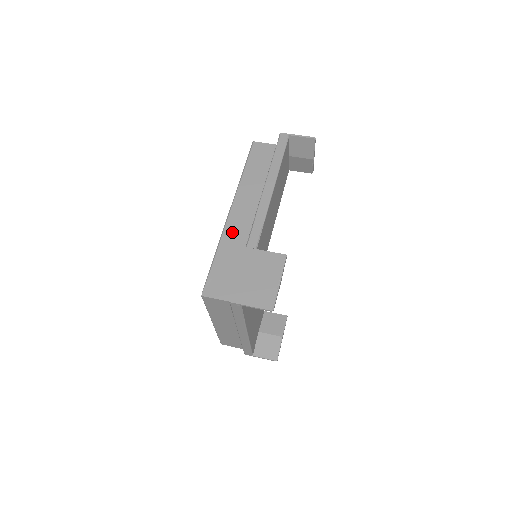
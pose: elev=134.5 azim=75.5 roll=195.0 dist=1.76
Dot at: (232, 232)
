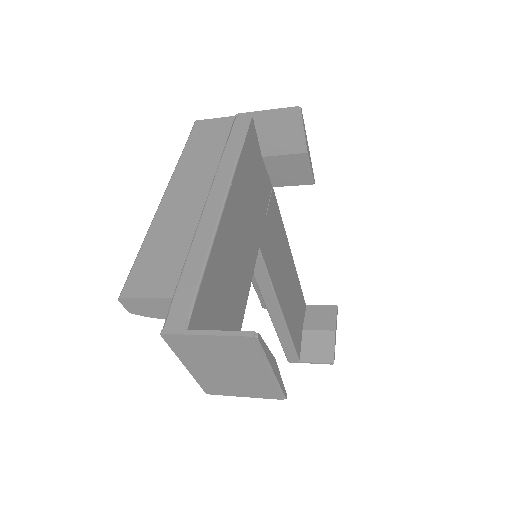
Dot at: occluded
